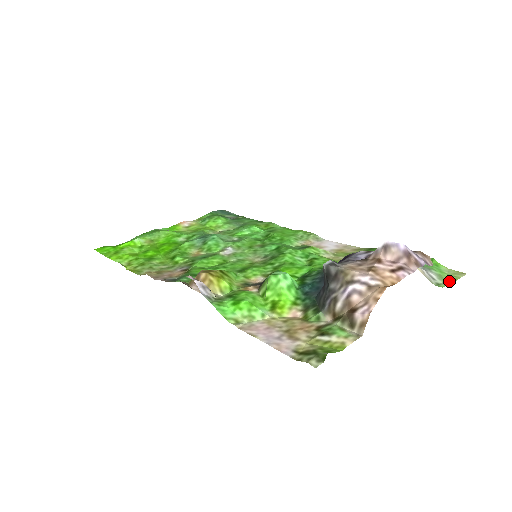
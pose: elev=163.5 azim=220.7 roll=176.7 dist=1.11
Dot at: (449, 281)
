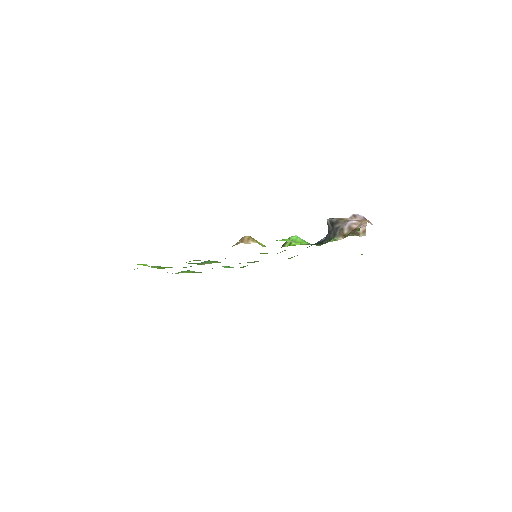
Dot at: occluded
